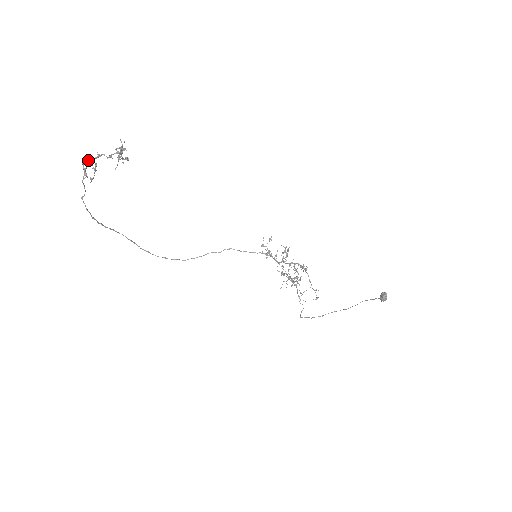
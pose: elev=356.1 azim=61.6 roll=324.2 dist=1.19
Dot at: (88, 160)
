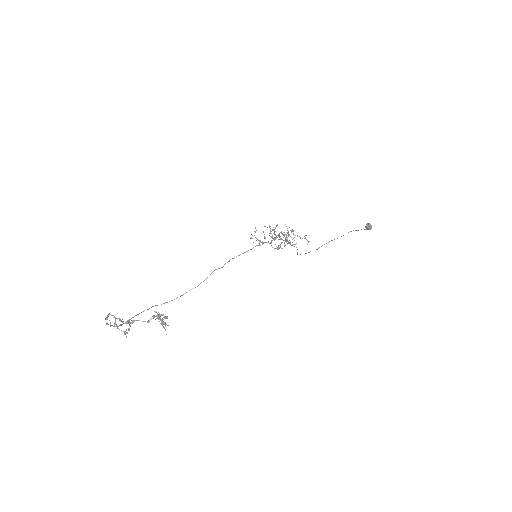
Dot at: (115, 318)
